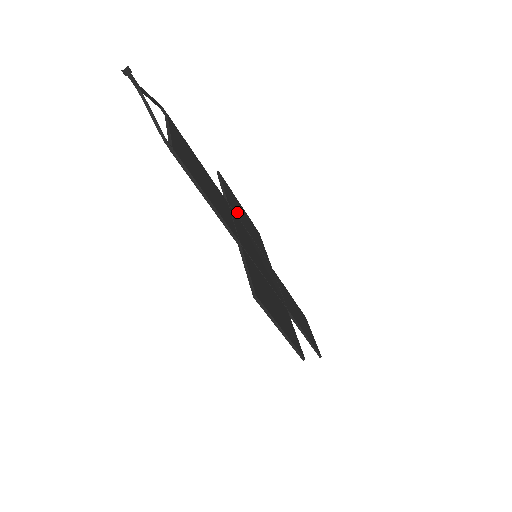
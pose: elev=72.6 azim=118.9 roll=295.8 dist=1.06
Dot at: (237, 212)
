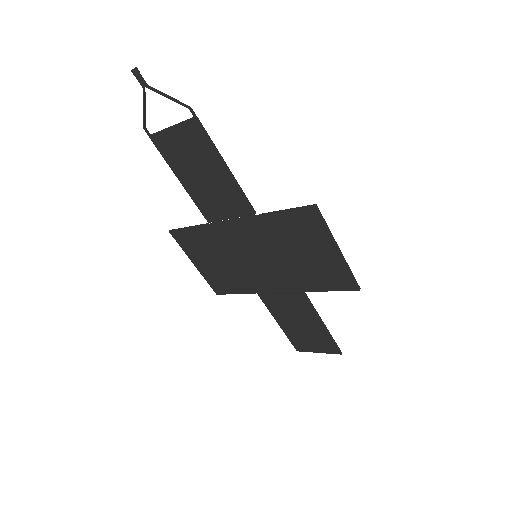
Dot at: (212, 242)
